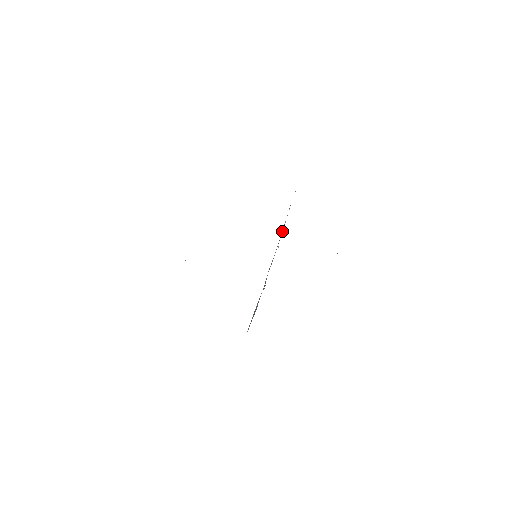
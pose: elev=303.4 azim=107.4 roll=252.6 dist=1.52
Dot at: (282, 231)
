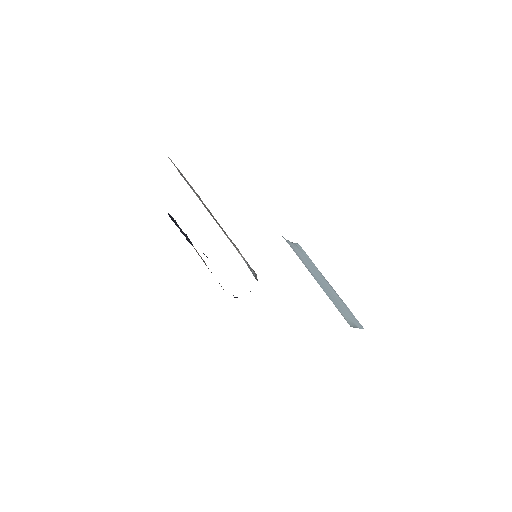
Dot at: occluded
